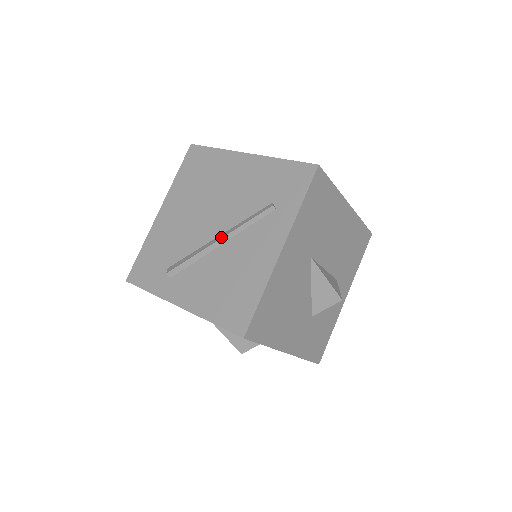
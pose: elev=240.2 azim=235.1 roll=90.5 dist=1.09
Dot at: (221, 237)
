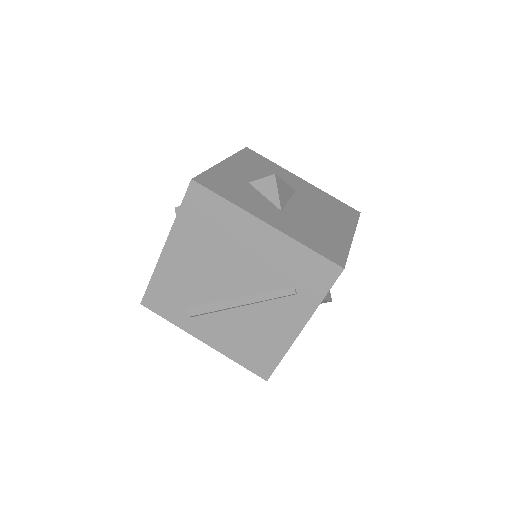
Dot at: (242, 304)
